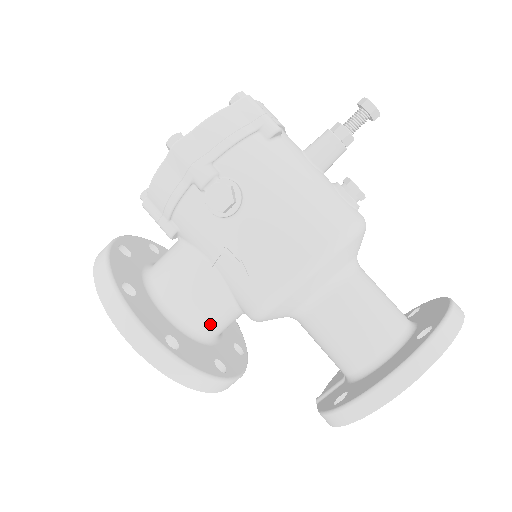
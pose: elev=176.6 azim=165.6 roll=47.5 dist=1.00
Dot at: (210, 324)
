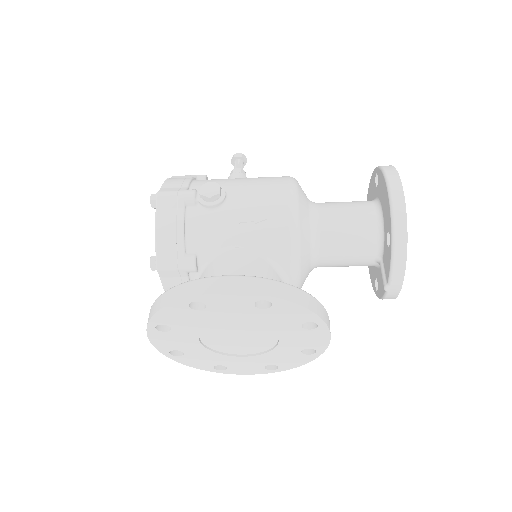
Dot at: occluded
